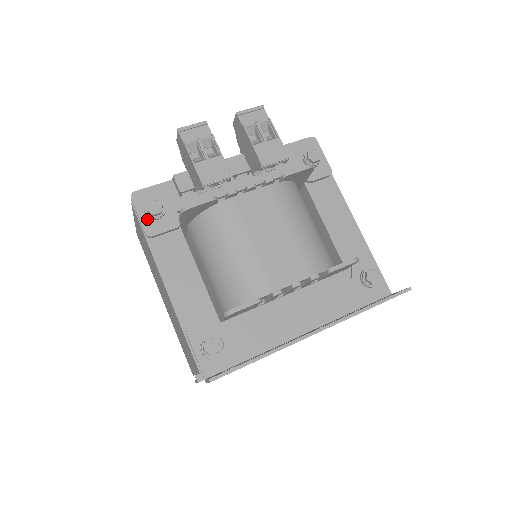
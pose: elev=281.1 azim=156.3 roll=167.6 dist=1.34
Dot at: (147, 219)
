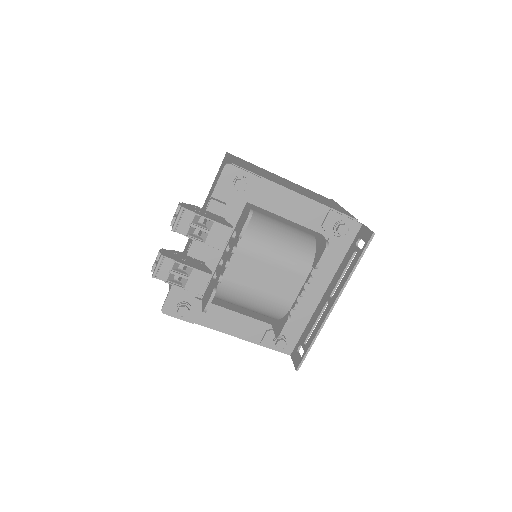
Dot at: (185, 316)
